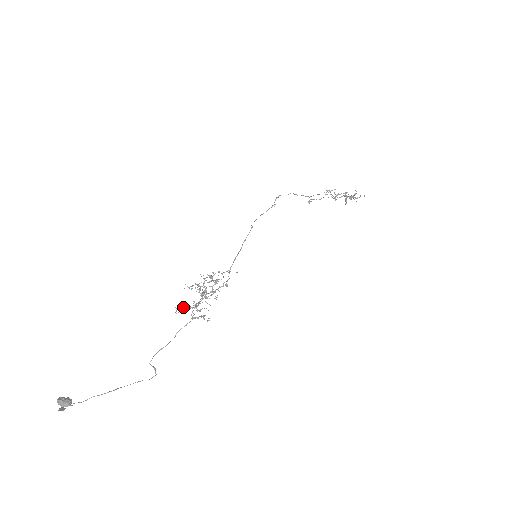
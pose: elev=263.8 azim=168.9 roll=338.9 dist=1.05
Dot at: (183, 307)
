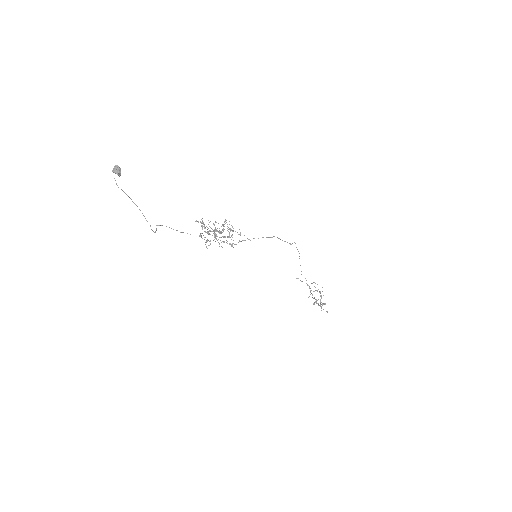
Dot at: occluded
